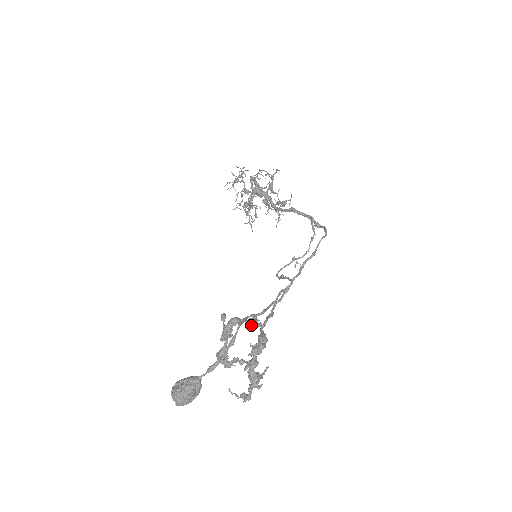
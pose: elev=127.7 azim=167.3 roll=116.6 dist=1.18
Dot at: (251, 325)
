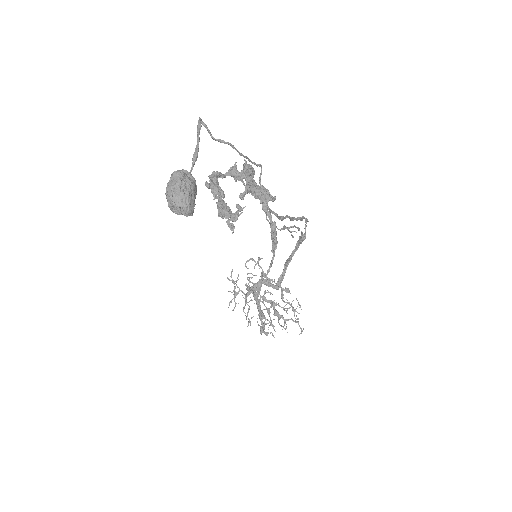
Dot at: (233, 170)
